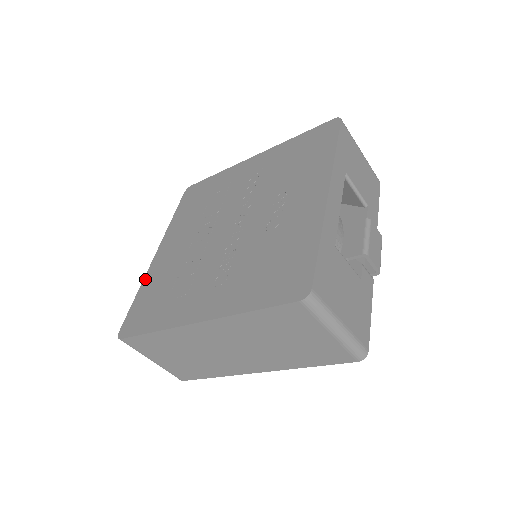
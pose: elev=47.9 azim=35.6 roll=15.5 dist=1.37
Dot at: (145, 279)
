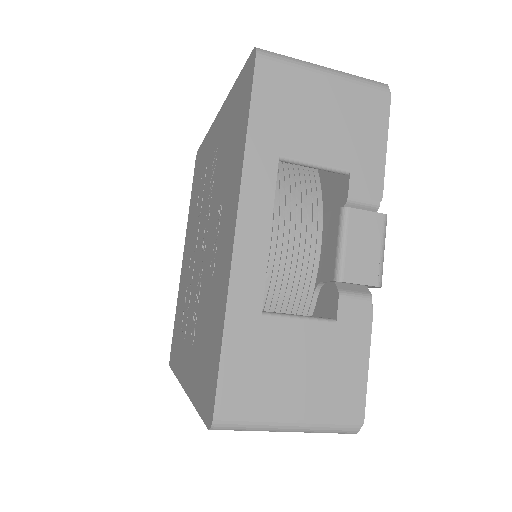
Dot at: (178, 292)
